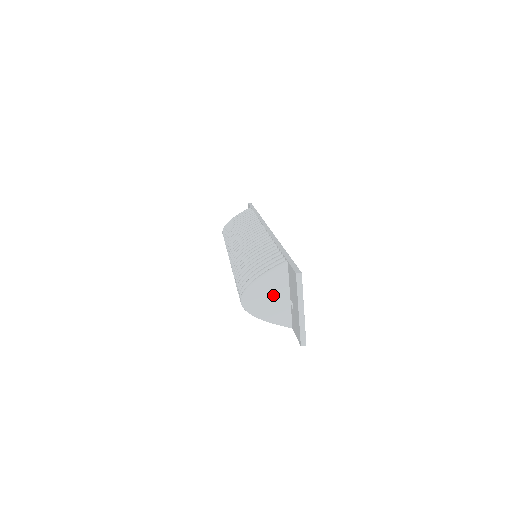
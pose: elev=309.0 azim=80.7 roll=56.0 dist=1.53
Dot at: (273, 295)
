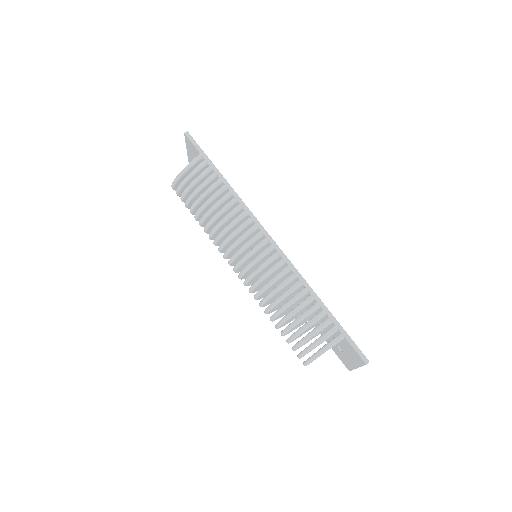
Dot at: occluded
